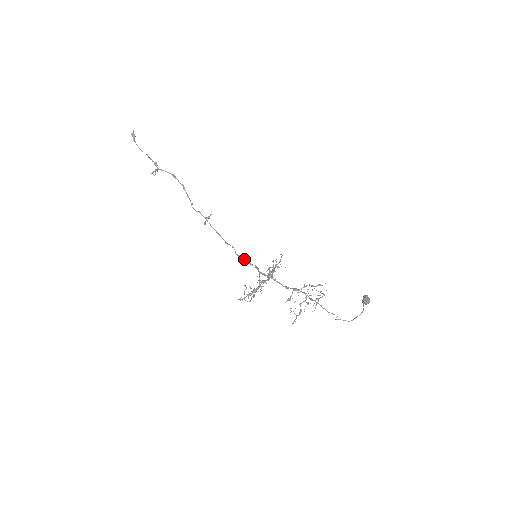
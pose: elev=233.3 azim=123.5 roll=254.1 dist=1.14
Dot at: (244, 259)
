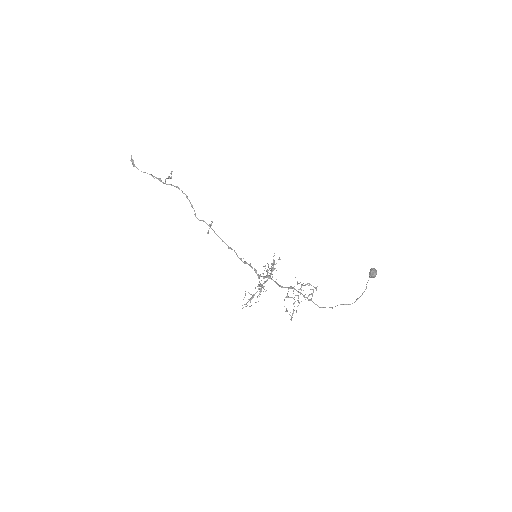
Dot at: (245, 262)
